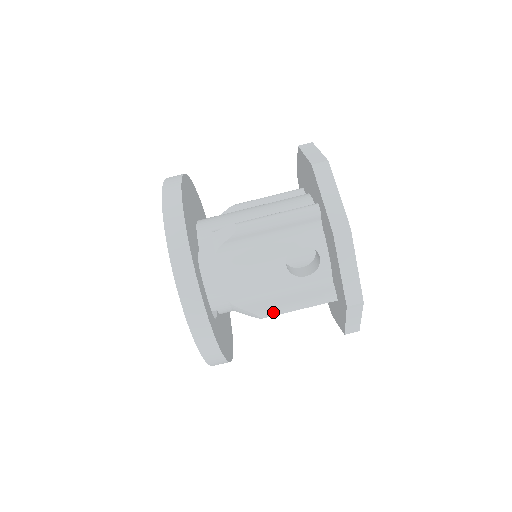
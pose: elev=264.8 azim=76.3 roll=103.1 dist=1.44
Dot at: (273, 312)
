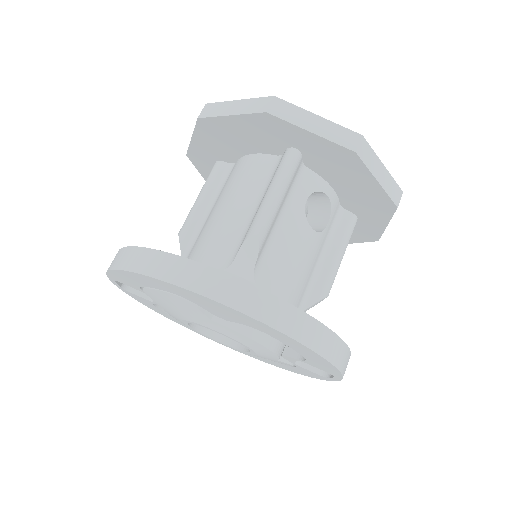
Dot at: (331, 281)
